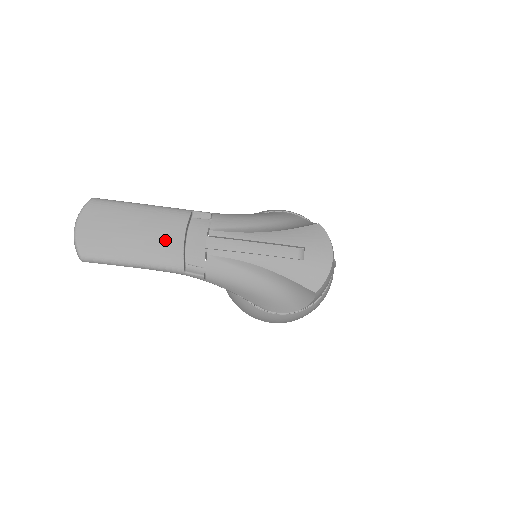
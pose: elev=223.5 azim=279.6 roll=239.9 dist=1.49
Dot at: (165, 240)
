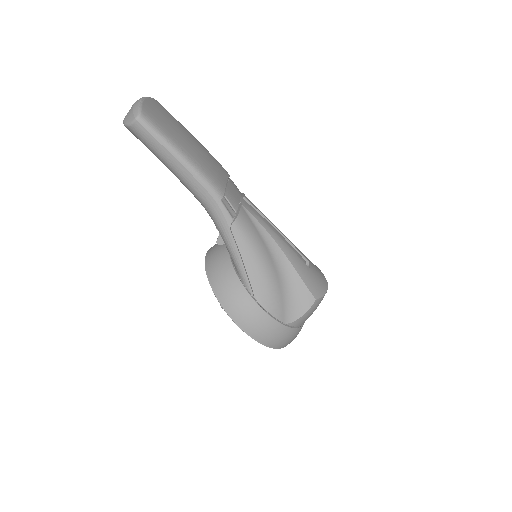
Dot at: (214, 167)
